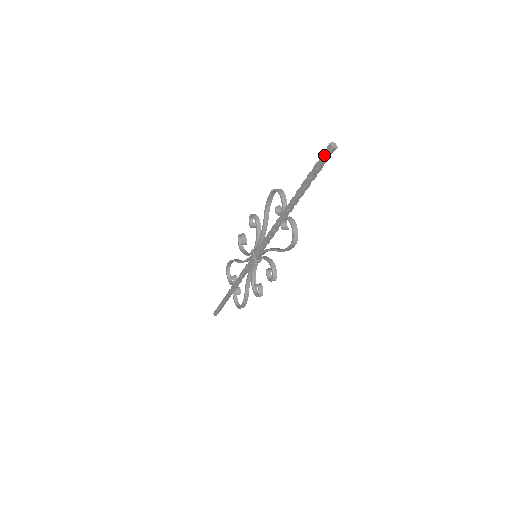
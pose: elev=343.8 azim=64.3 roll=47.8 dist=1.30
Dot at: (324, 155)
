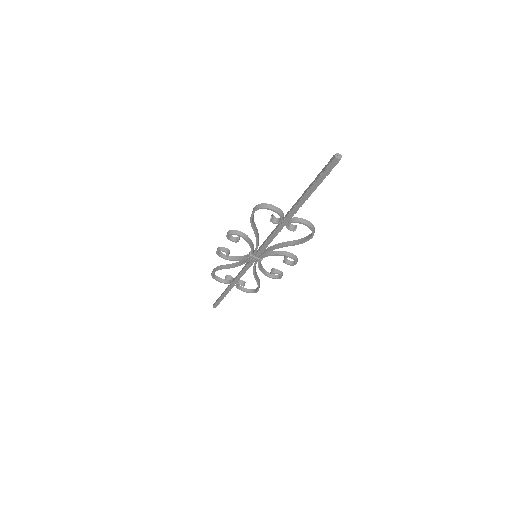
Dot at: (331, 168)
